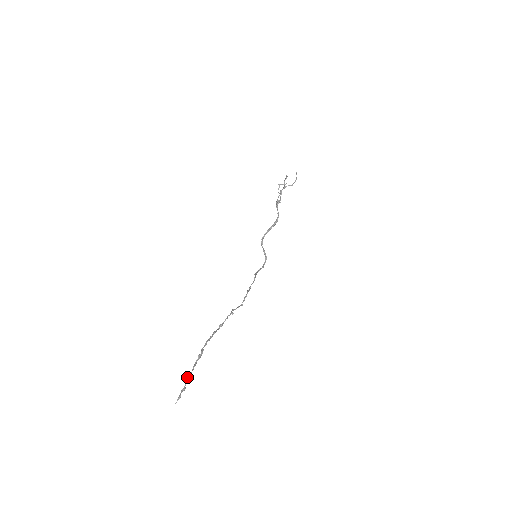
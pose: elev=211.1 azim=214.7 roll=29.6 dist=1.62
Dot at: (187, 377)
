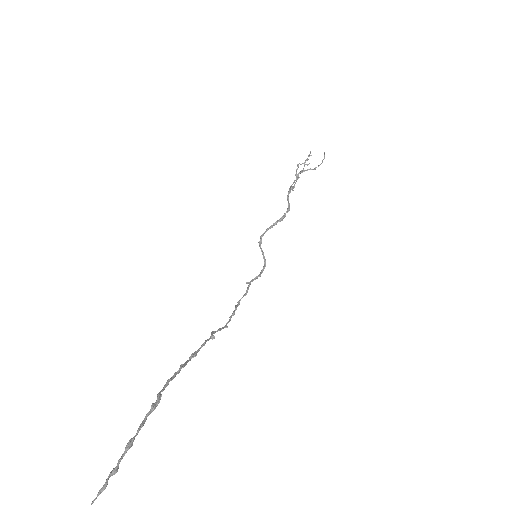
Dot at: occluded
